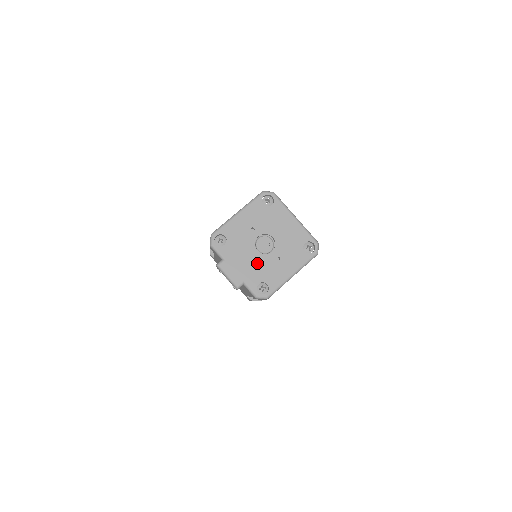
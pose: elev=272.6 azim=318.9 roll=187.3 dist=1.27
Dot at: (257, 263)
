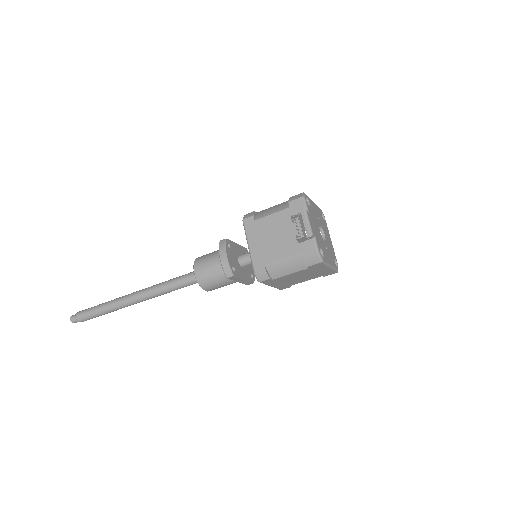
Dot at: (320, 236)
